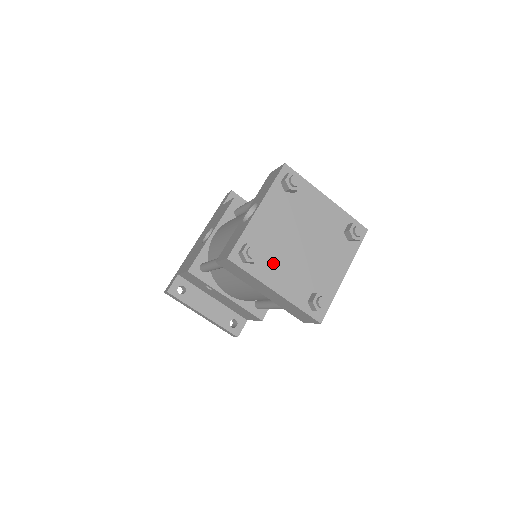
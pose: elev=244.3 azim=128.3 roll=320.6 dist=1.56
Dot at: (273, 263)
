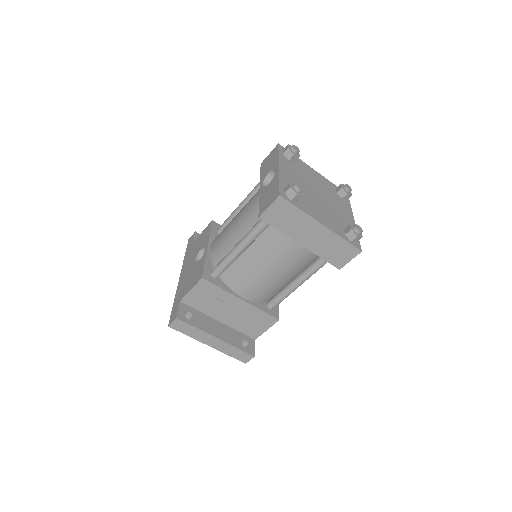
Dot at: (309, 204)
